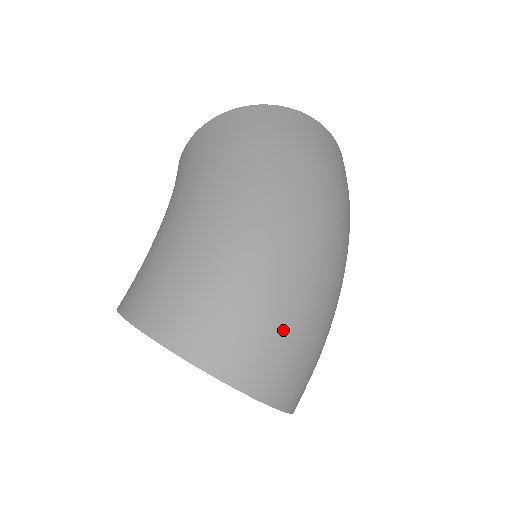
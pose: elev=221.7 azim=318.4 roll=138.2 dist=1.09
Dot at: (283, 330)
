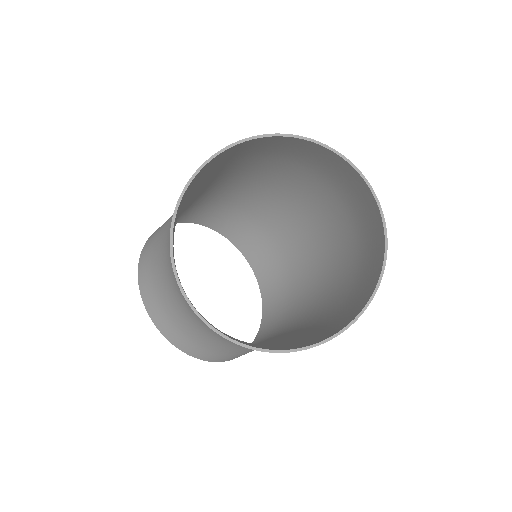
Dot at: (339, 185)
